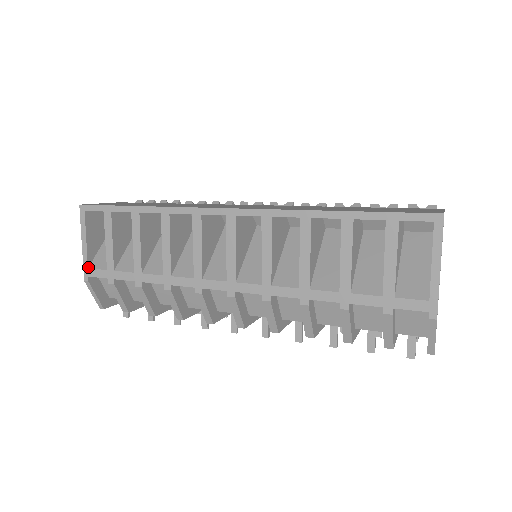
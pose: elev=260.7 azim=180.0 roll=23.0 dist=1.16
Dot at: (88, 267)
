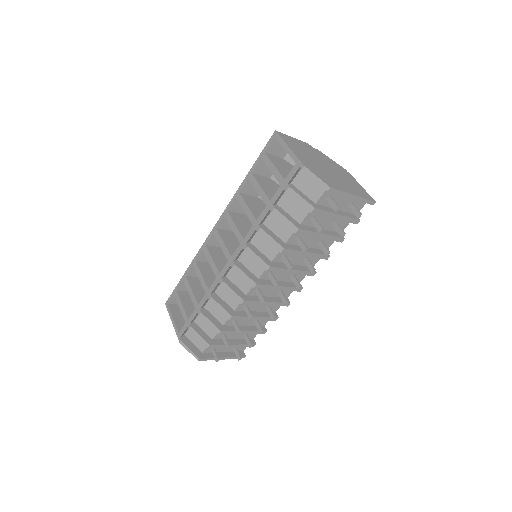
Dot at: (179, 333)
